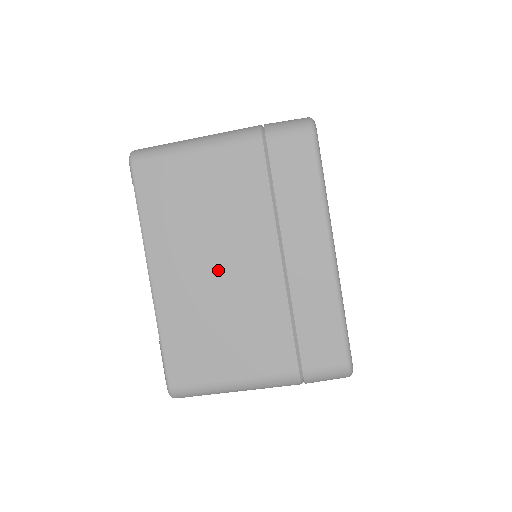
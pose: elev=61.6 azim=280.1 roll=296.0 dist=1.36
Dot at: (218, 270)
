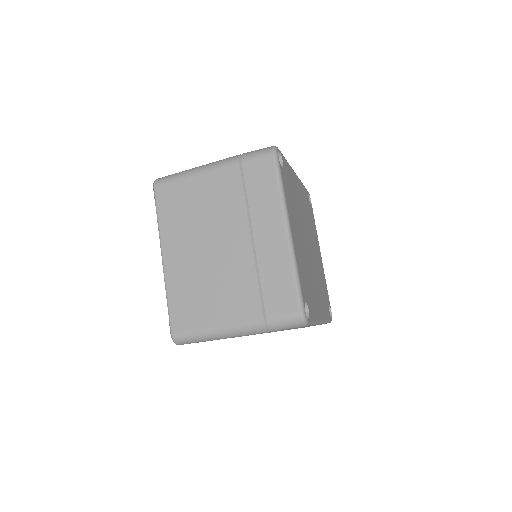
Dot at: occluded
